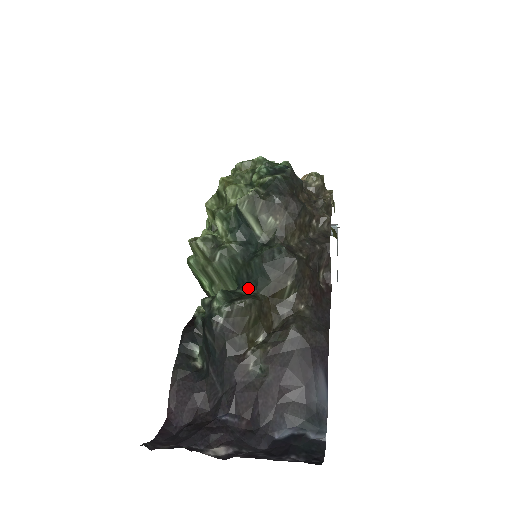
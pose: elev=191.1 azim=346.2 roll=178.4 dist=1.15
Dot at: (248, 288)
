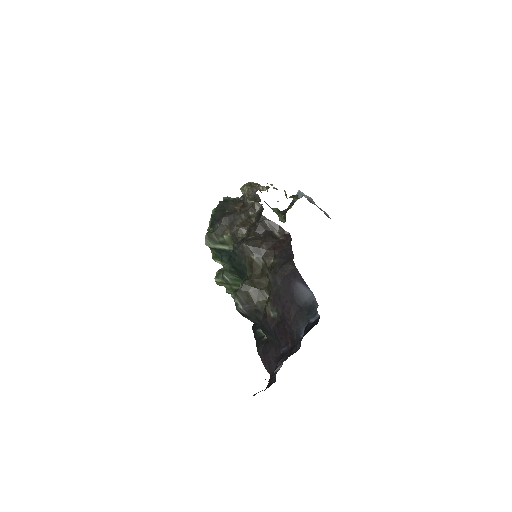
Dot at: (244, 279)
